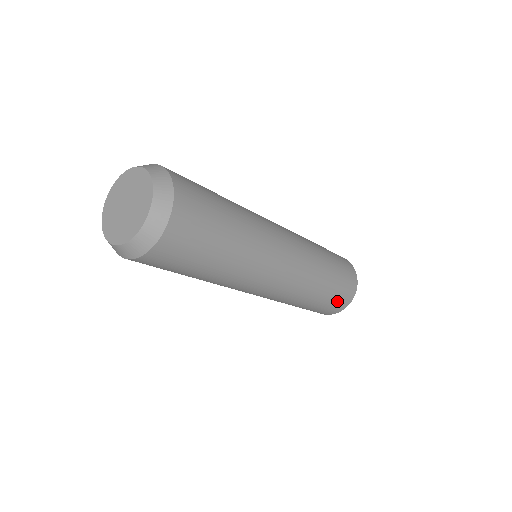
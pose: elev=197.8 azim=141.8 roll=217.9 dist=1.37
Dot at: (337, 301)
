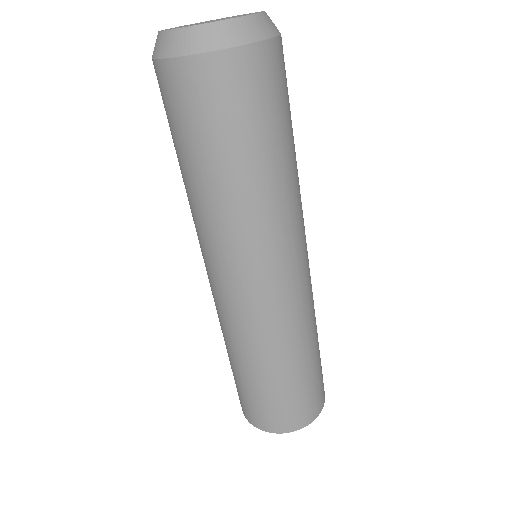
Dot at: (309, 397)
